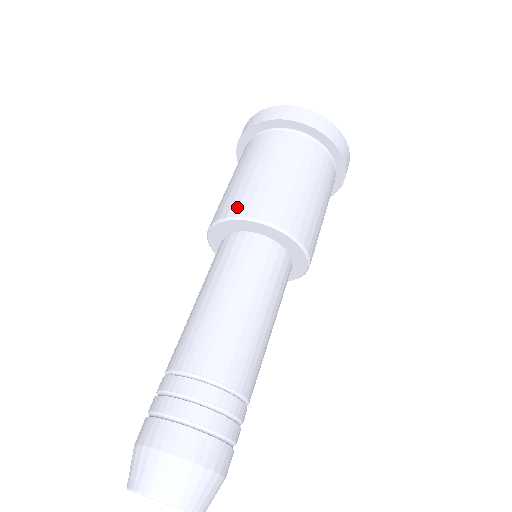
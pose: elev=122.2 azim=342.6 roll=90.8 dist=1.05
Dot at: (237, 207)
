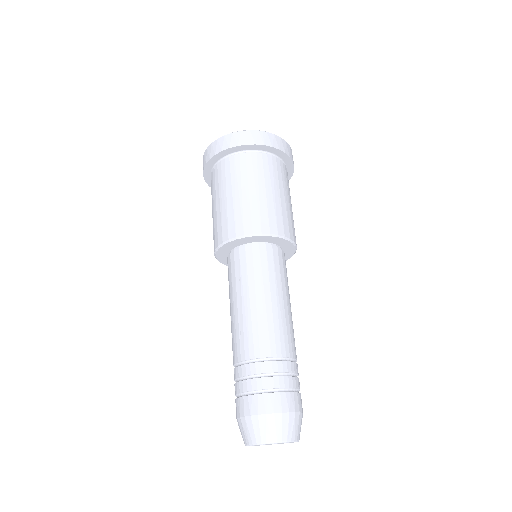
Dot at: (250, 226)
